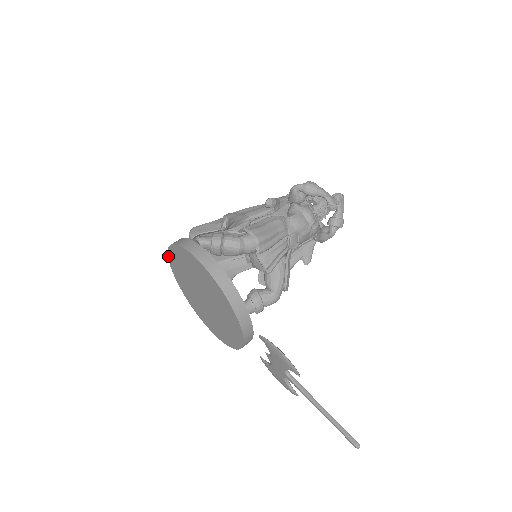
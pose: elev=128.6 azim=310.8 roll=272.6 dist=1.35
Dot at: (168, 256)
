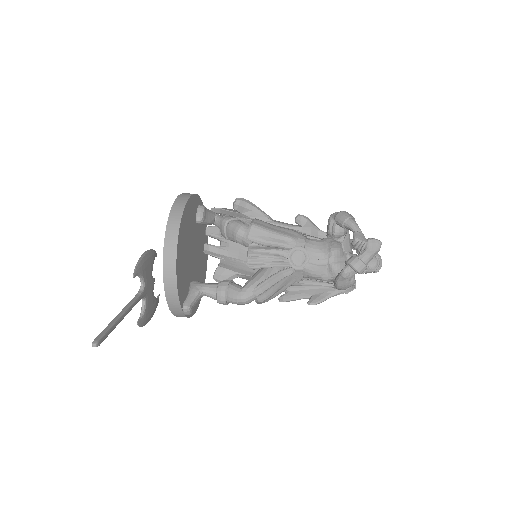
Dot at: occluded
